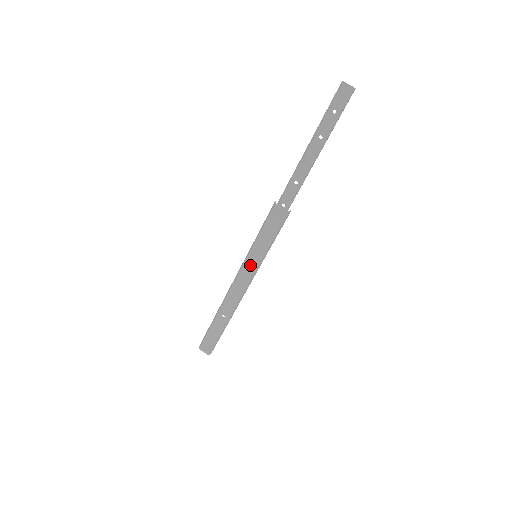
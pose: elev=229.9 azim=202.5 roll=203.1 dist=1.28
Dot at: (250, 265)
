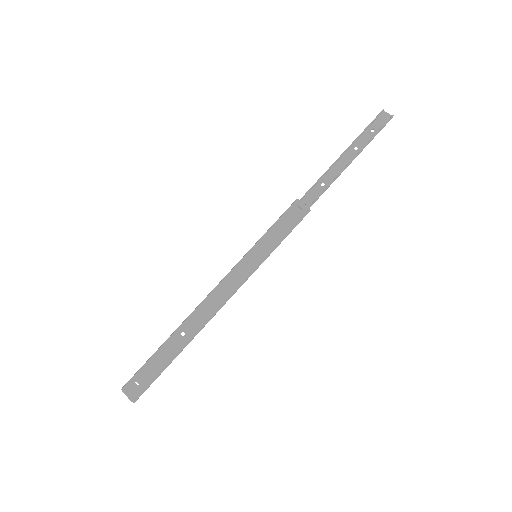
Dot at: (246, 264)
